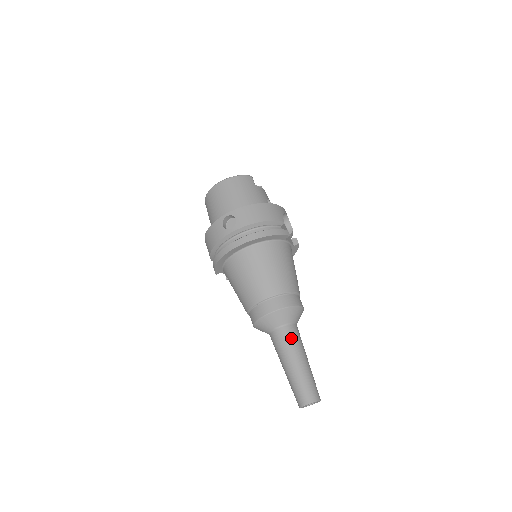
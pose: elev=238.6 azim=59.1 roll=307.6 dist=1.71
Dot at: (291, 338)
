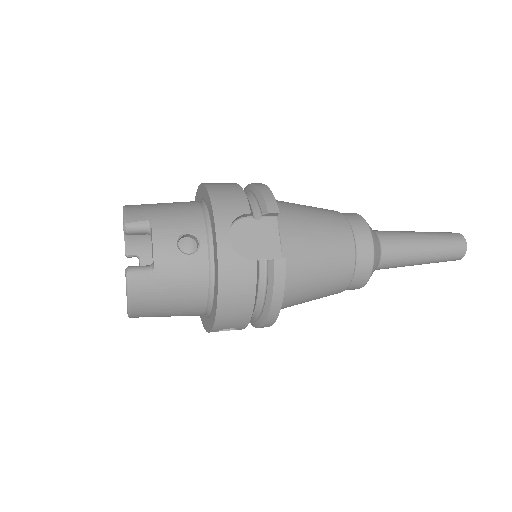
Dot at: (395, 262)
